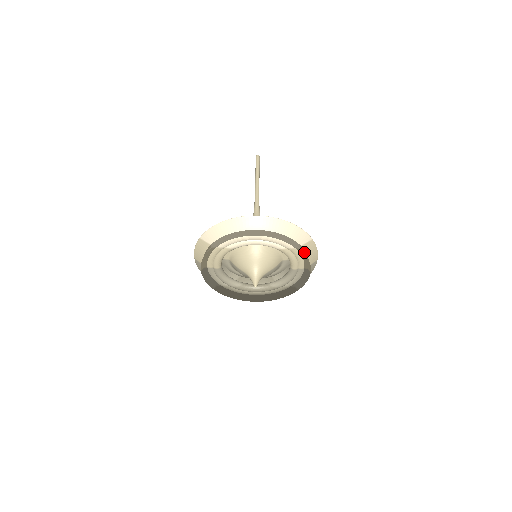
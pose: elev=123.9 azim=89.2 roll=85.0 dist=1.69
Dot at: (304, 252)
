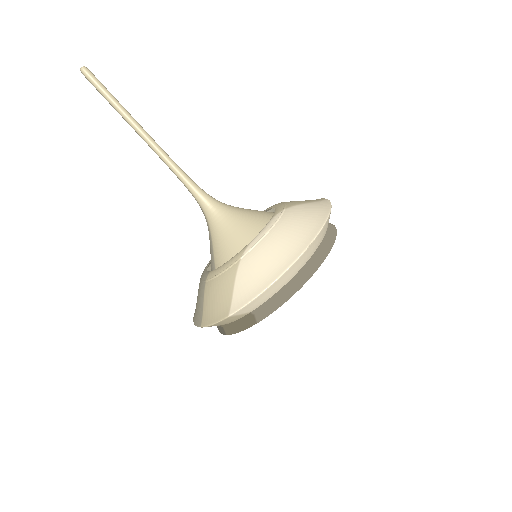
Dot at: occluded
